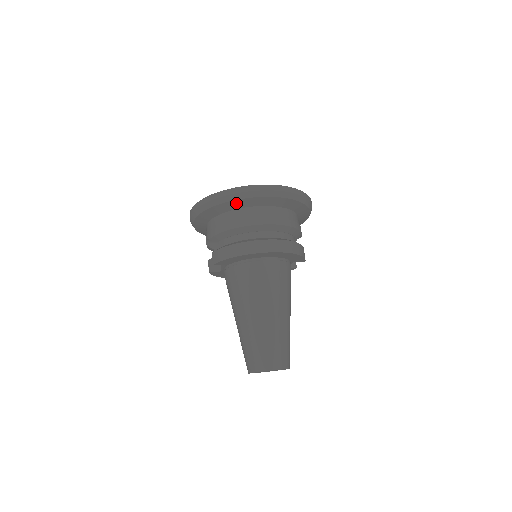
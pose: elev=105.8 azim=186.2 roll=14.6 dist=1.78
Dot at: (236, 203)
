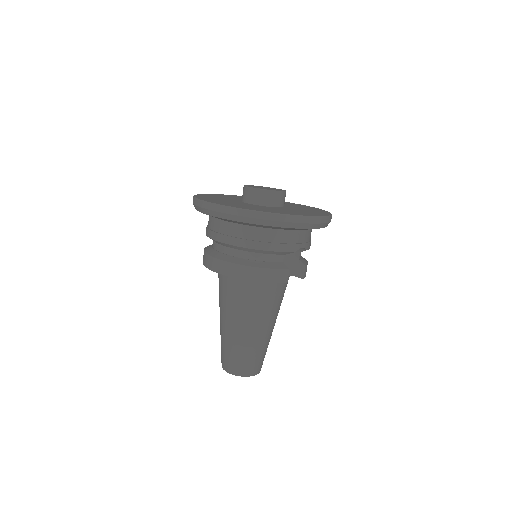
Dot at: occluded
